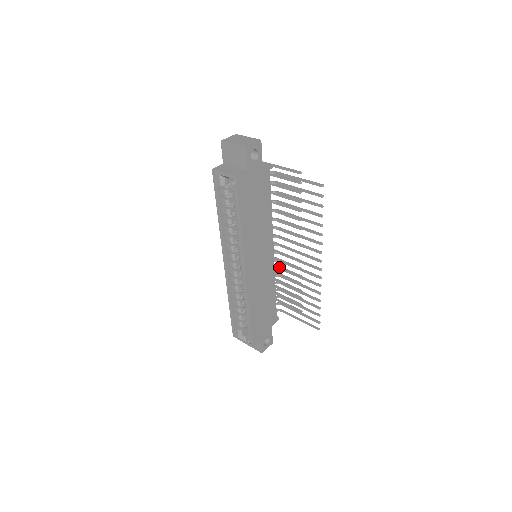
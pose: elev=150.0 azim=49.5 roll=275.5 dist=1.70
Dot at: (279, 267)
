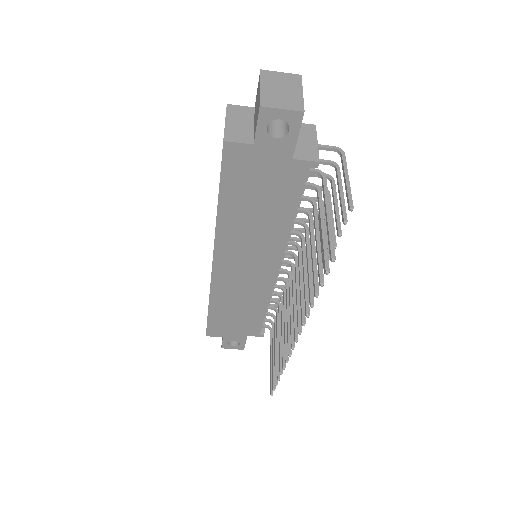
Dot at: (285, 291)
